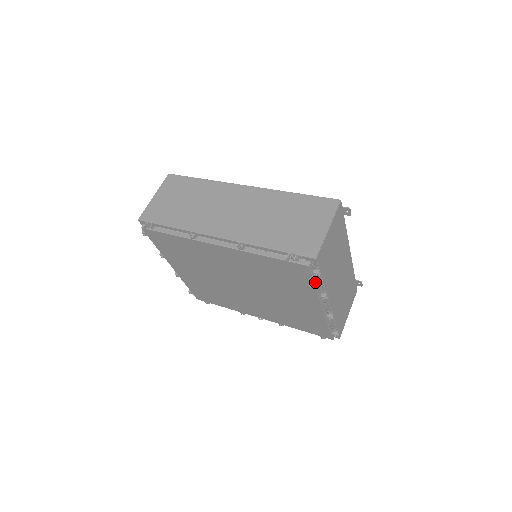
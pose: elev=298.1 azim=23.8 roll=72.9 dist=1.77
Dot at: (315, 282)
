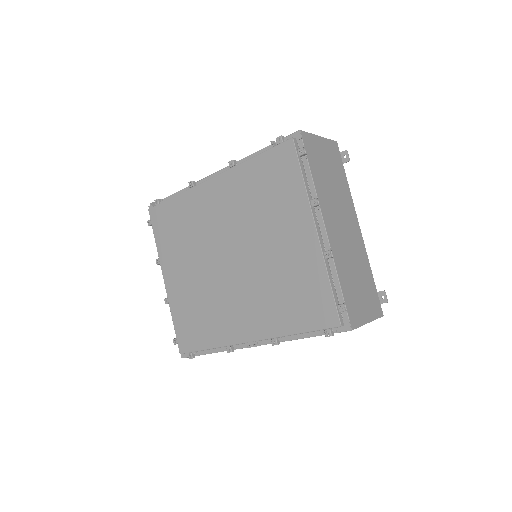
Dot at: (302, 171)
